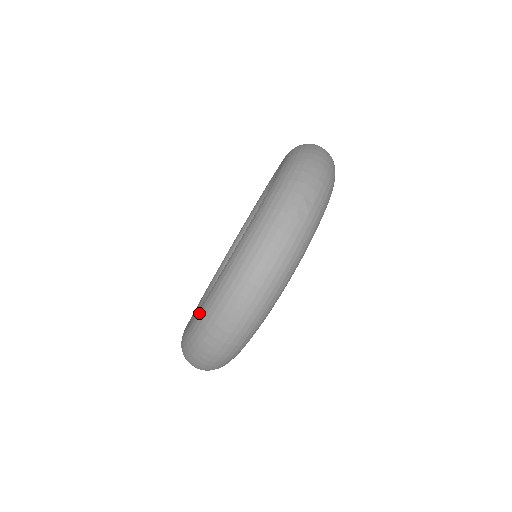
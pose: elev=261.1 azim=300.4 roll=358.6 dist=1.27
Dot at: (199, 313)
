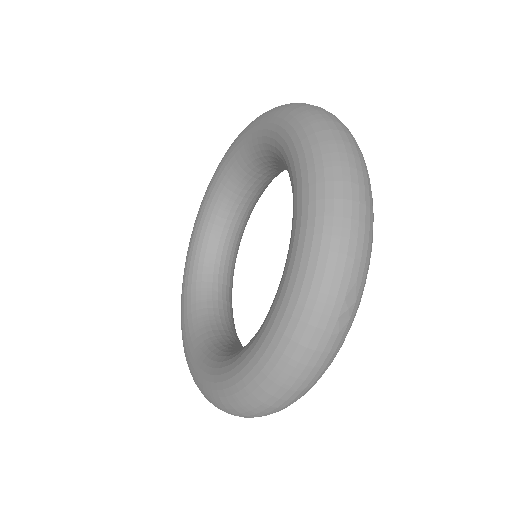
Dot at: (216, 392)
